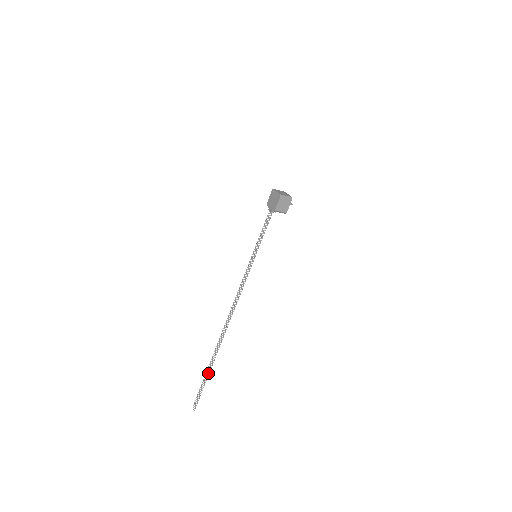
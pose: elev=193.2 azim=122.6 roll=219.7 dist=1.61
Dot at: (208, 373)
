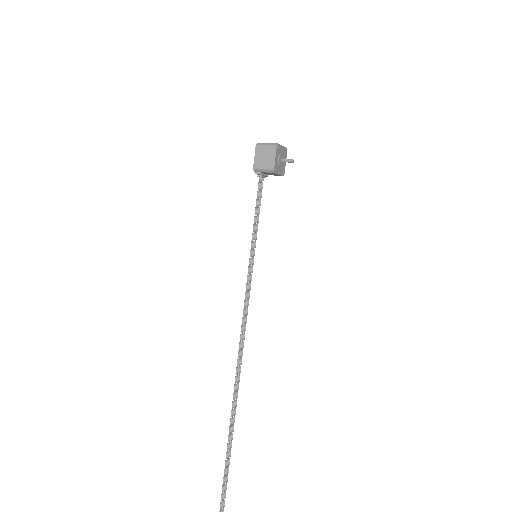
Dot at: (224, 479)
